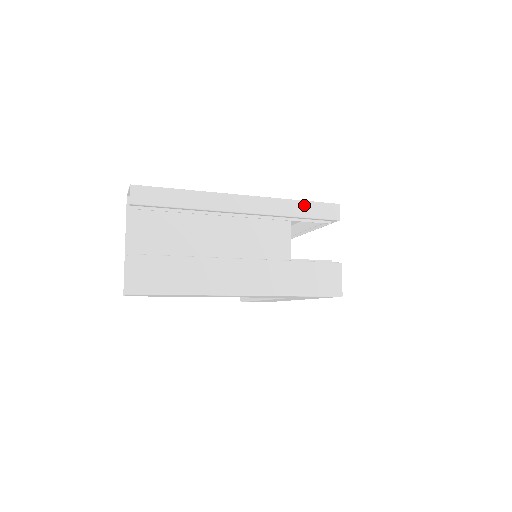
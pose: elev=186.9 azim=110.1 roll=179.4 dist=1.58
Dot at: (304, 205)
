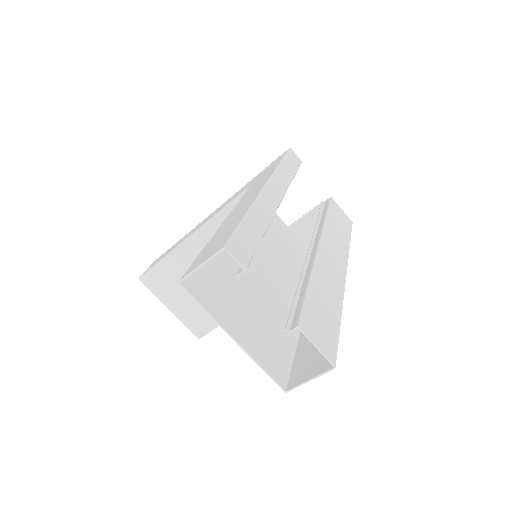
Dot at: (286, 164)
